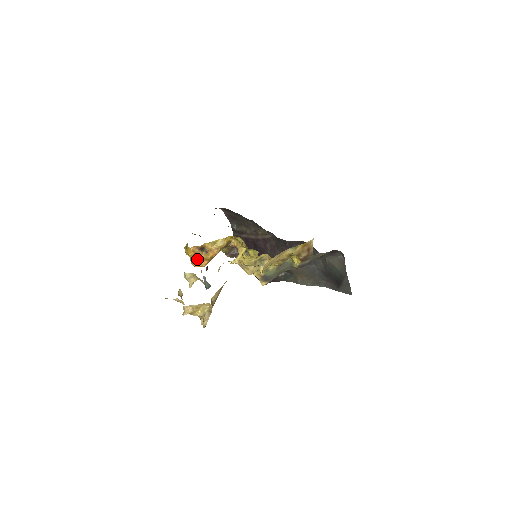
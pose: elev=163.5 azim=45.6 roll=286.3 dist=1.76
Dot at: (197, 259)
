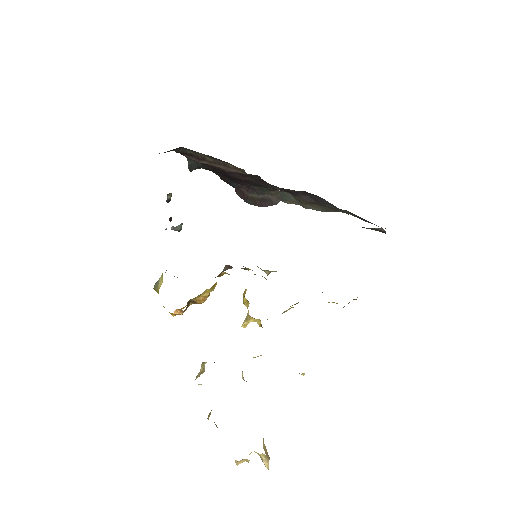
Dot at: (183, 307)
